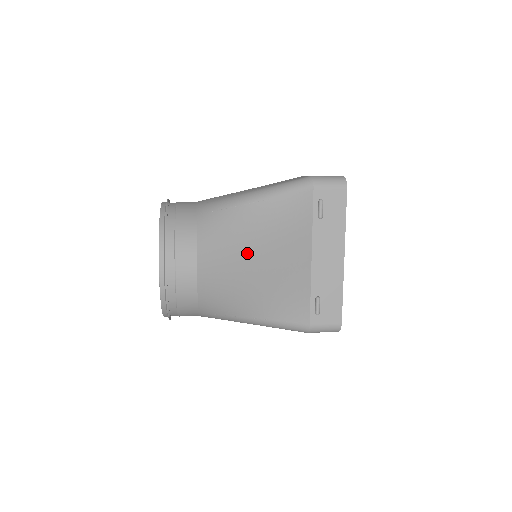
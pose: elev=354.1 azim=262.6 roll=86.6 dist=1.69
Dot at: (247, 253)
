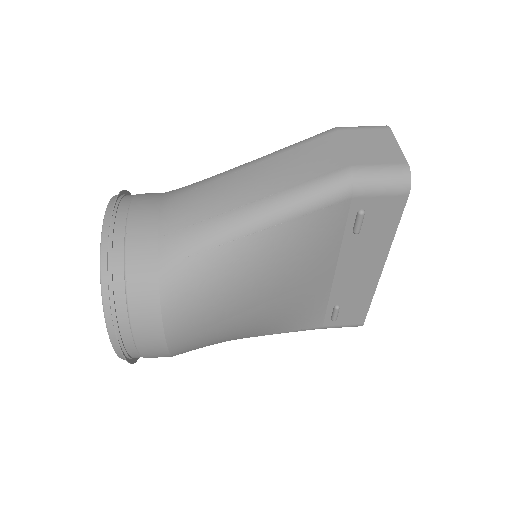
Dot at: (239, 303)
